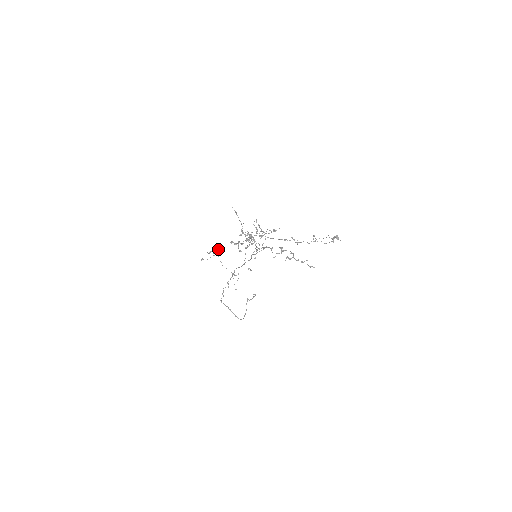
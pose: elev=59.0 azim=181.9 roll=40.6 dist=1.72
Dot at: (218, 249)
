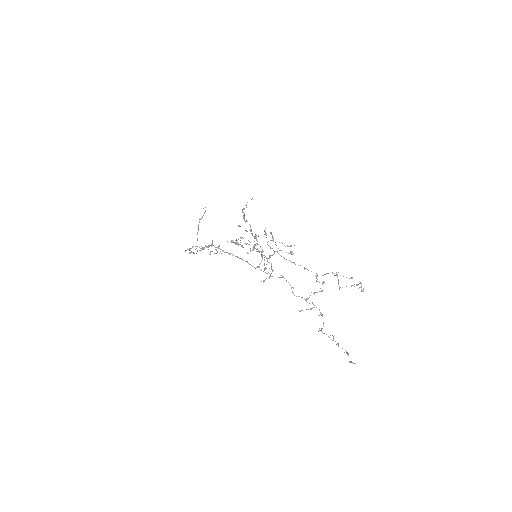
Dot at: (212, 245)
